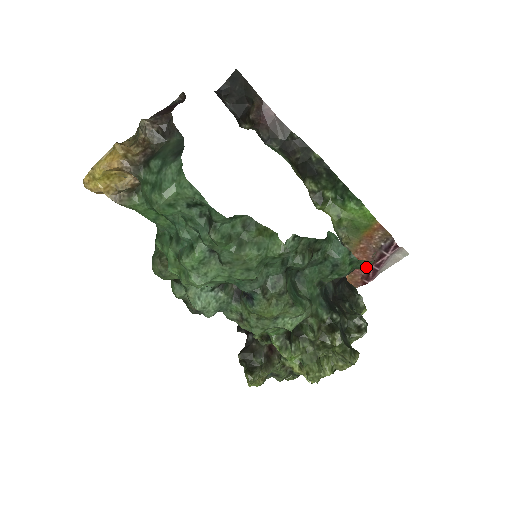
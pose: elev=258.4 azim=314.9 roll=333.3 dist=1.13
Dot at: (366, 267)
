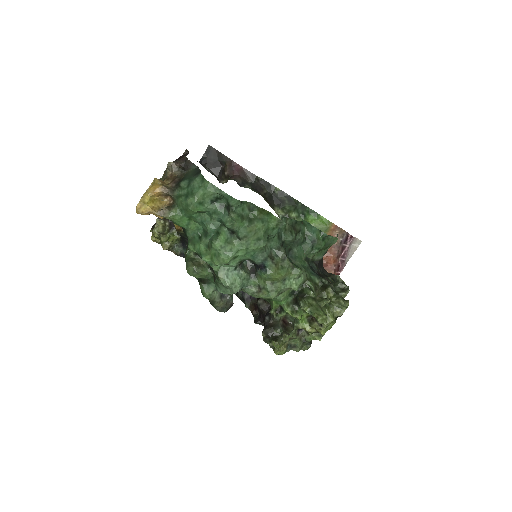
Dot at: (335, 261)
